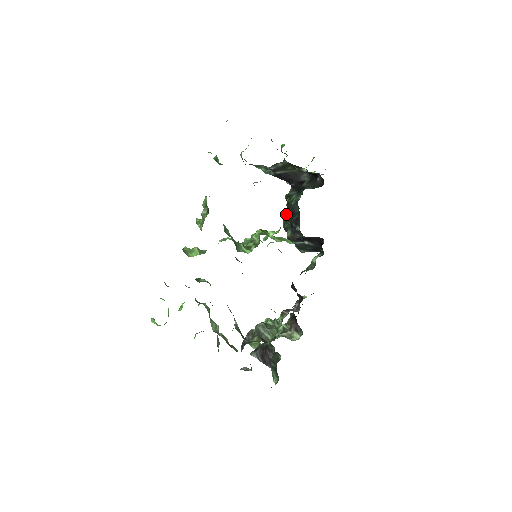
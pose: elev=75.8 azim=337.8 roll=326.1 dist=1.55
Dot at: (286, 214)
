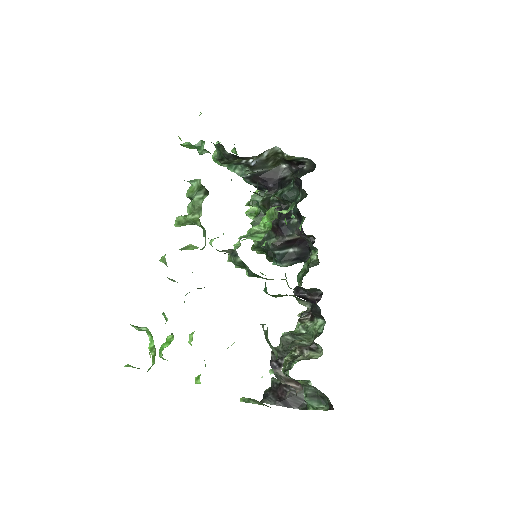
Dot at: occluded
